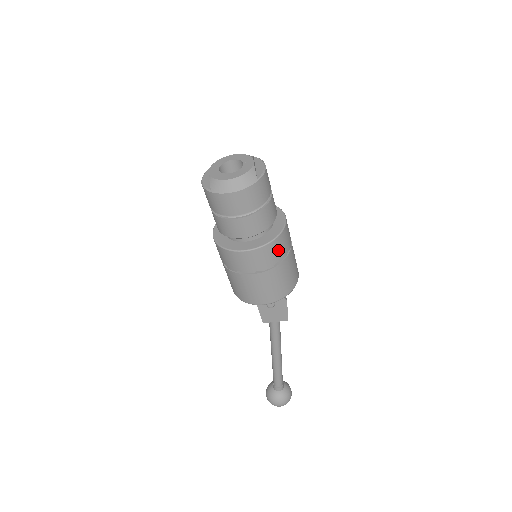
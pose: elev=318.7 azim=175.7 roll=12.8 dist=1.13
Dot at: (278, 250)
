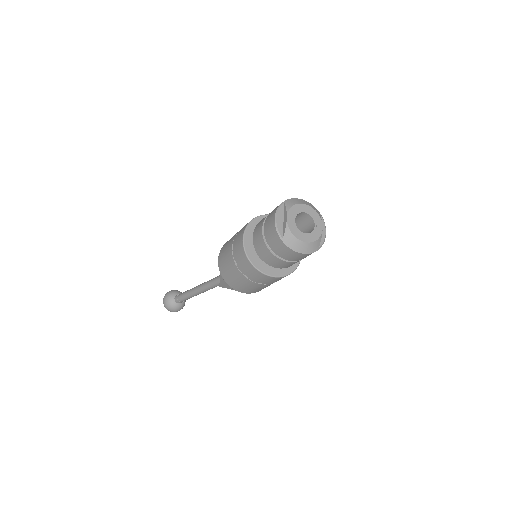
Dot at: occluded
